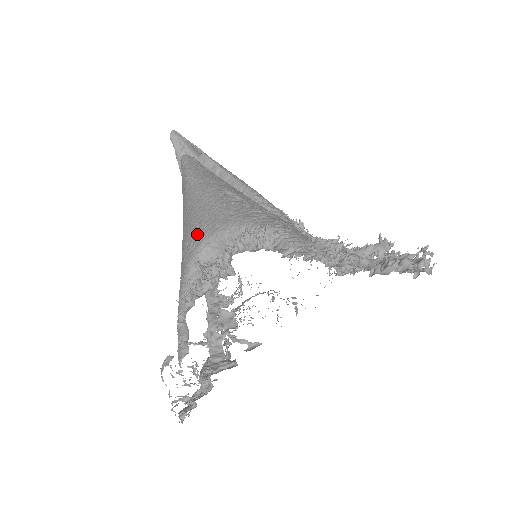
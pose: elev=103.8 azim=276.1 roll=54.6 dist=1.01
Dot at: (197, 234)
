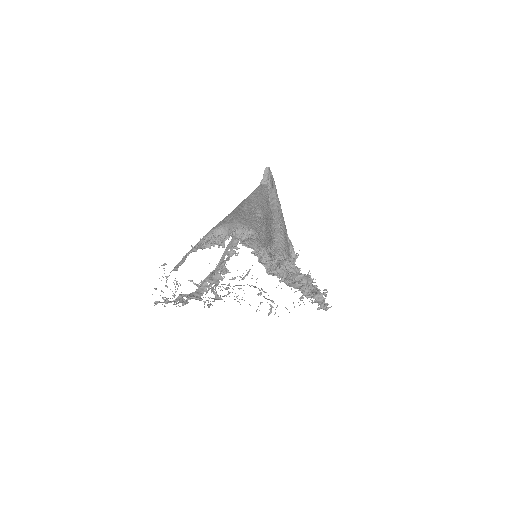
Dot at: (225, 220)
